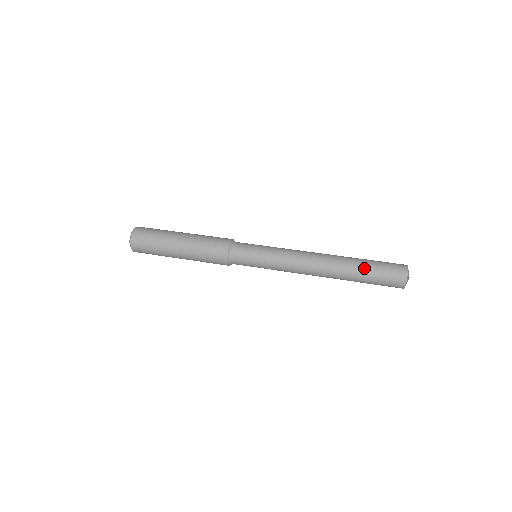
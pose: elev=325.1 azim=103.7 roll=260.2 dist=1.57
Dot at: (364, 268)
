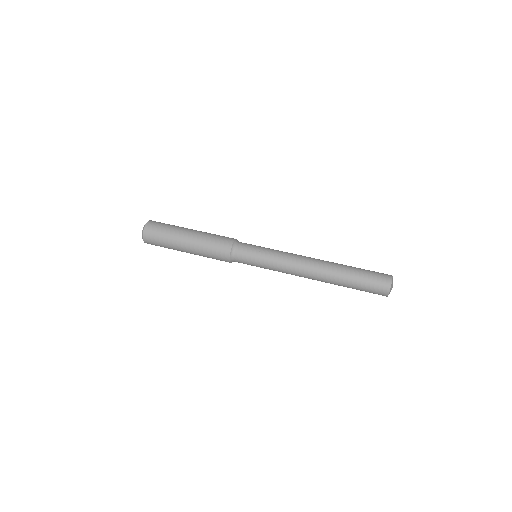
Dot at: (351, 282)
